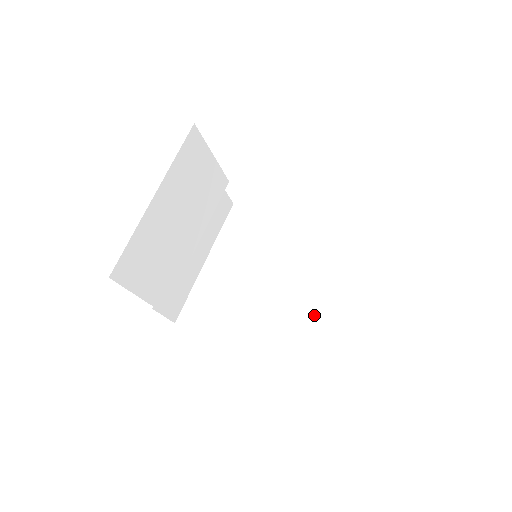
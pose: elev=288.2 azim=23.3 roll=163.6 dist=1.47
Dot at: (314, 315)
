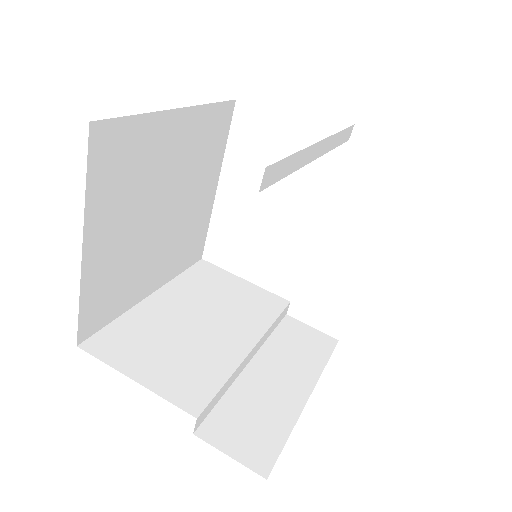
Dot at: occluded
